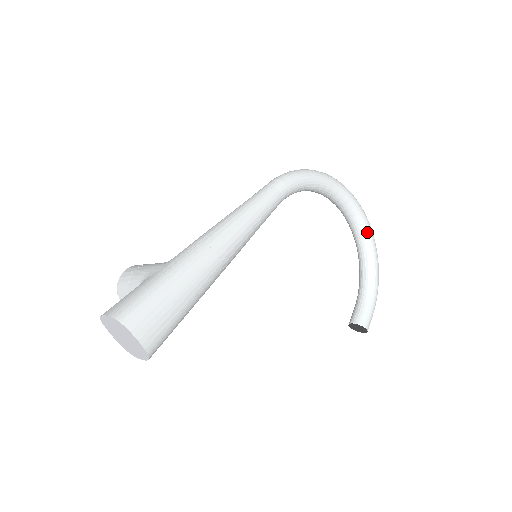
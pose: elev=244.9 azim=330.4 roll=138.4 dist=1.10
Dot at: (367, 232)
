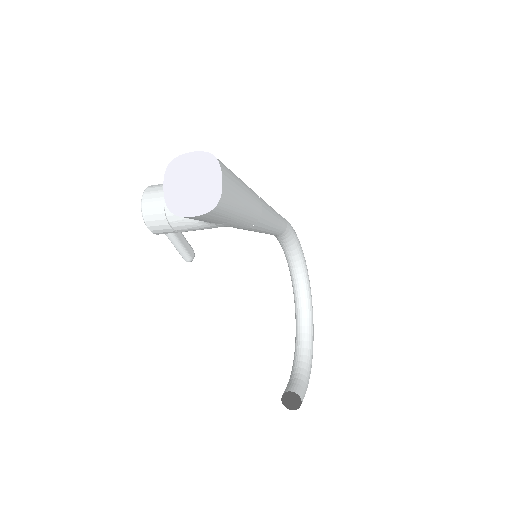
Dot at: (311, 322)
